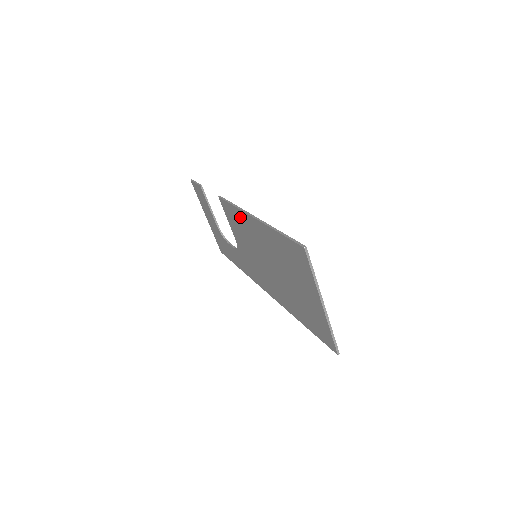
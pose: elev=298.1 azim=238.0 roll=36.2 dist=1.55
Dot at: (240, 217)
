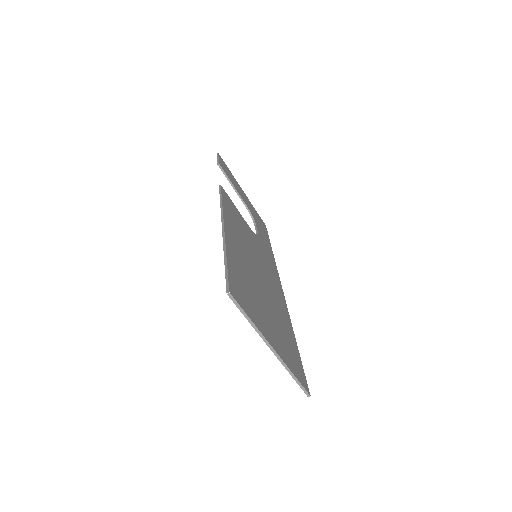
Dot at: occluded
